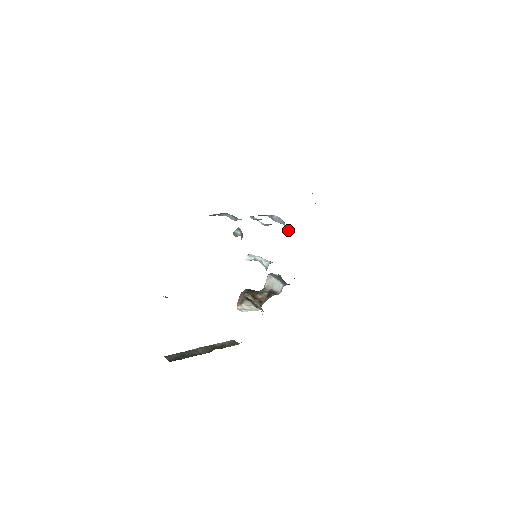
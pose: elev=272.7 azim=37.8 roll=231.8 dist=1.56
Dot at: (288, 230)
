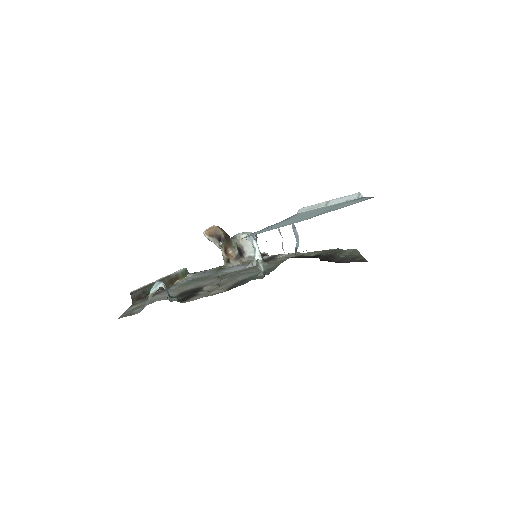
Dot at: occluded
